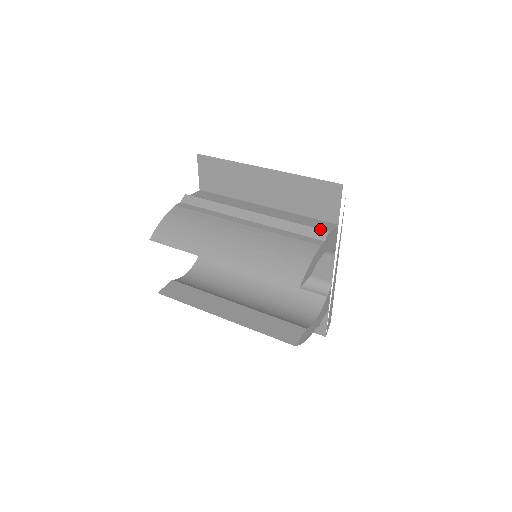
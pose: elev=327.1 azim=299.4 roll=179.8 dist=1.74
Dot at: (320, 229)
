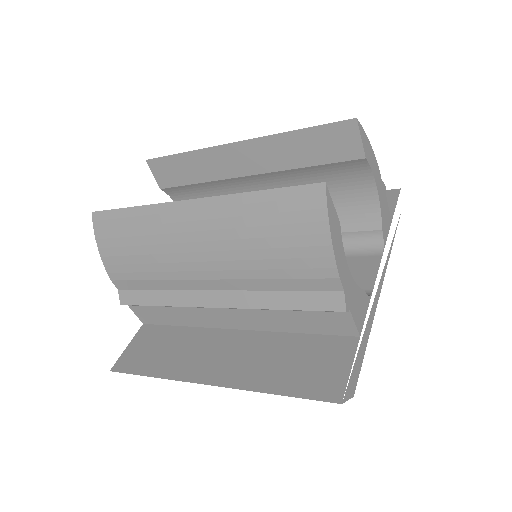
Dot at: occluded
